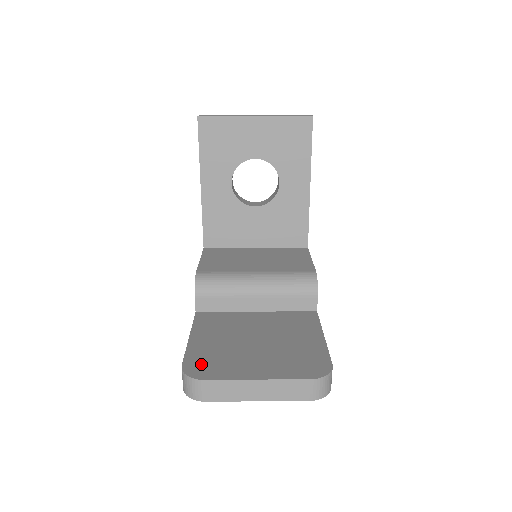
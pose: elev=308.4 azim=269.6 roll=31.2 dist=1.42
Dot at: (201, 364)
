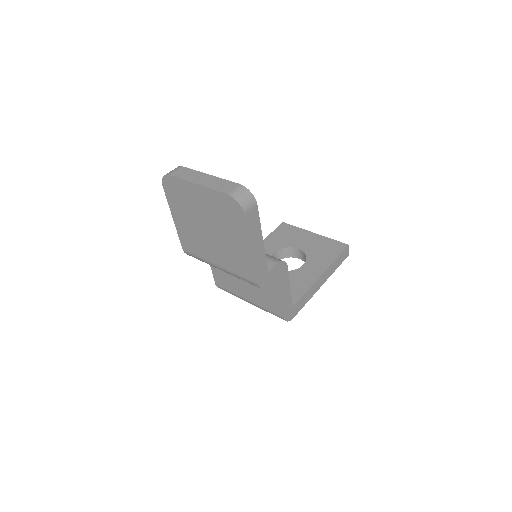
Dot at: occluded
